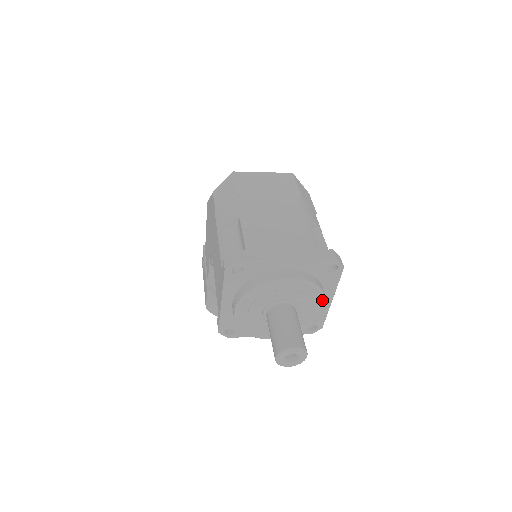
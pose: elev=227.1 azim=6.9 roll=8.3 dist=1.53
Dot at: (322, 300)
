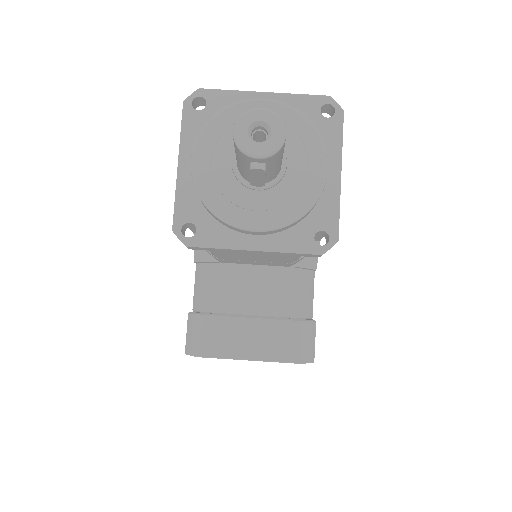
Dot at: (319, 145)
